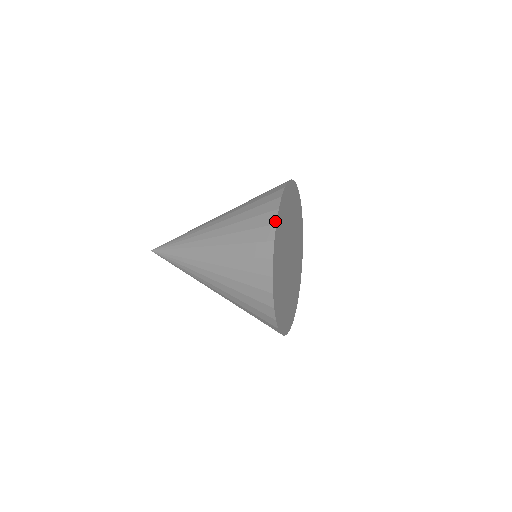
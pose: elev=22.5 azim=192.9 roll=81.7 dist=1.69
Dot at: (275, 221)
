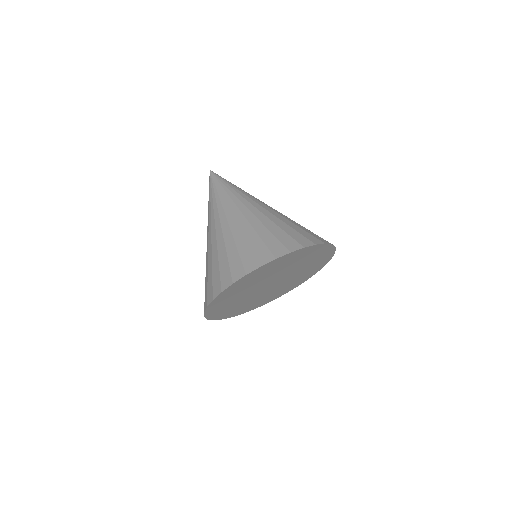
Dot at: (214, 297)
